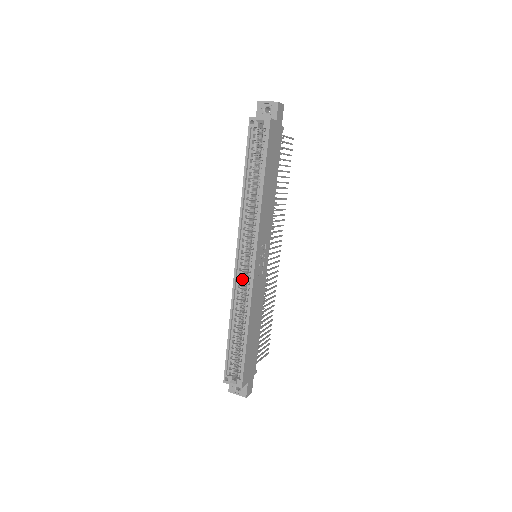
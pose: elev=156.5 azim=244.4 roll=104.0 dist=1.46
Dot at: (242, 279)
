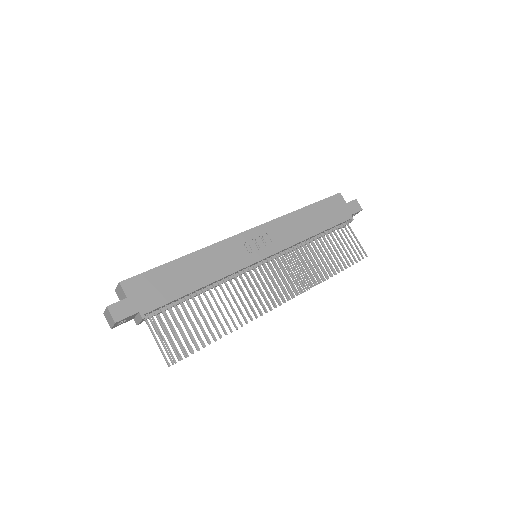
Dot at: occluded
